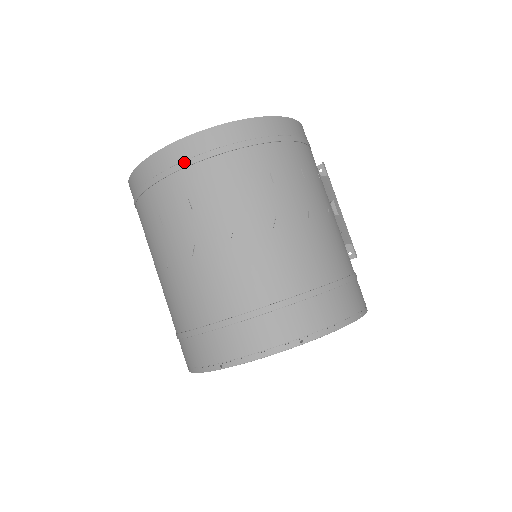
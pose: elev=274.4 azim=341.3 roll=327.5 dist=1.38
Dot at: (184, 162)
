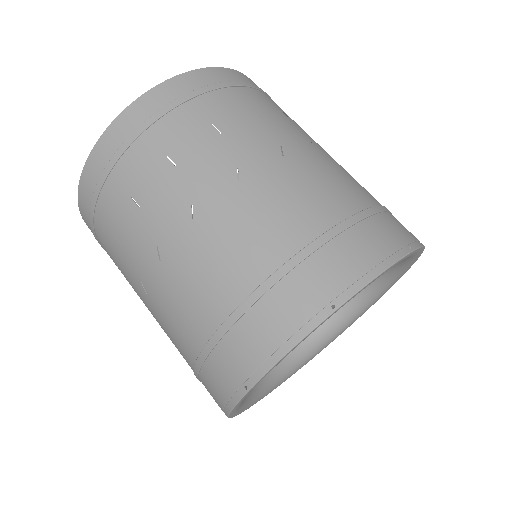
Dot at: (194, 91)
